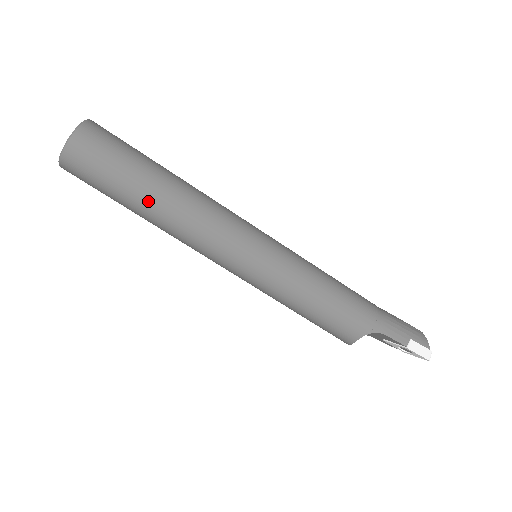
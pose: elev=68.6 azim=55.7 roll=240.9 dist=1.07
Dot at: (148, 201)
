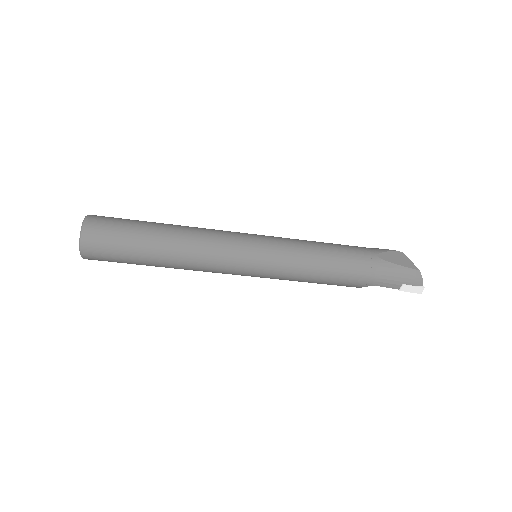
Dot at: (156, 266)
